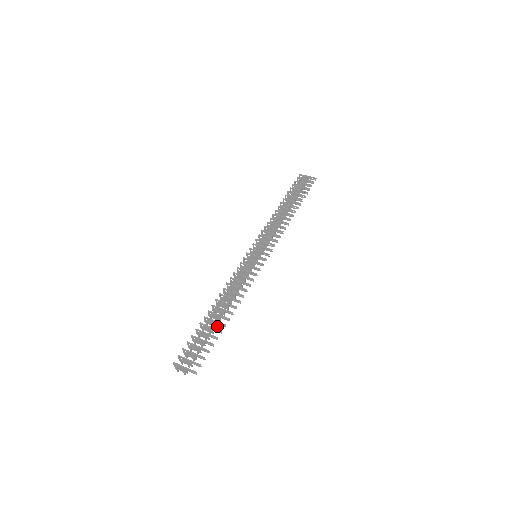
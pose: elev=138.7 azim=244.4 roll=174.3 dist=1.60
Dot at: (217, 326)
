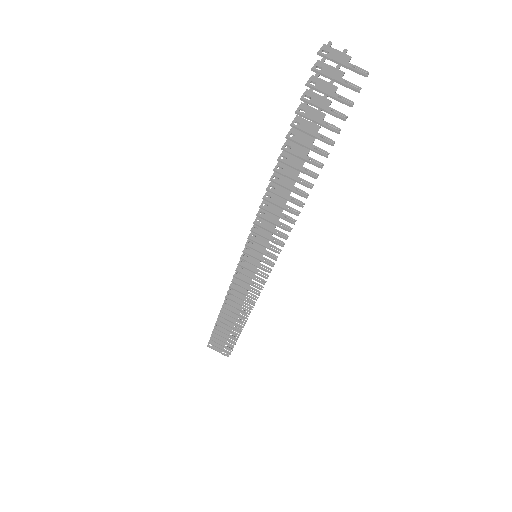
Dot at: occluded
